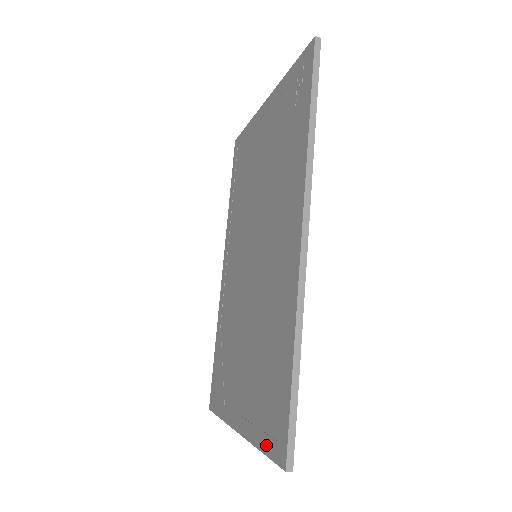
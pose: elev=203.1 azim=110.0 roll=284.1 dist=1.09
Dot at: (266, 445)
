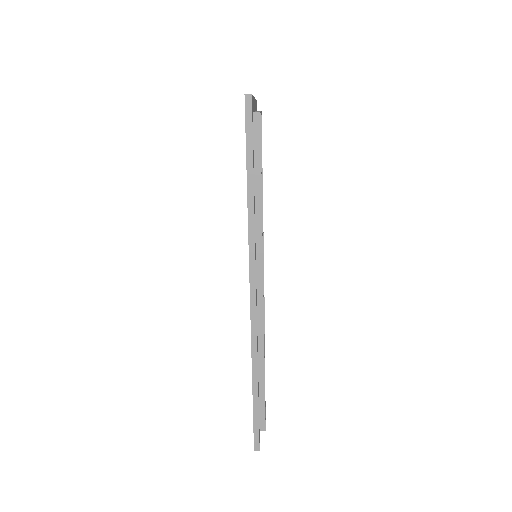
Dot at: occluded
